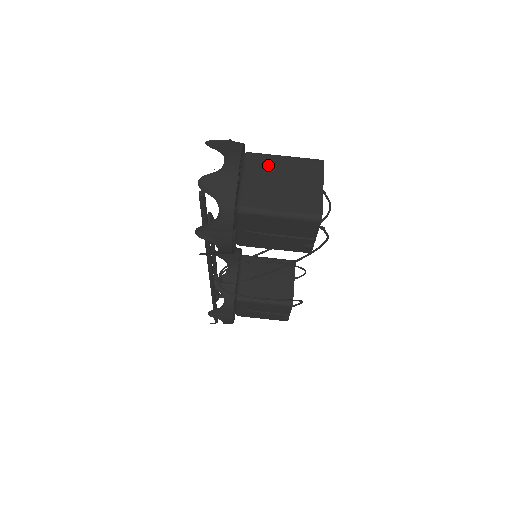
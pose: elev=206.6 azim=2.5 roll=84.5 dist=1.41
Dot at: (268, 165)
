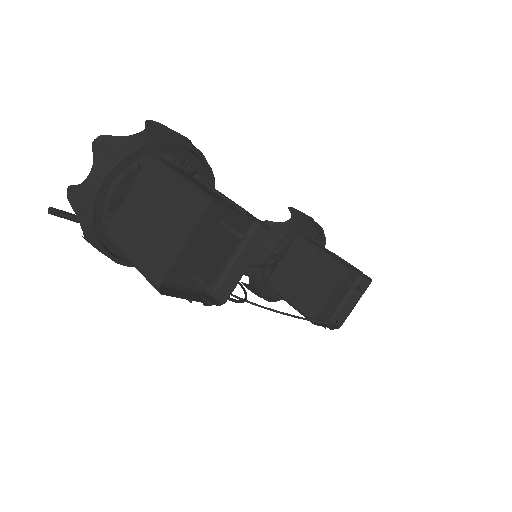
Dot at: (154, 184)
